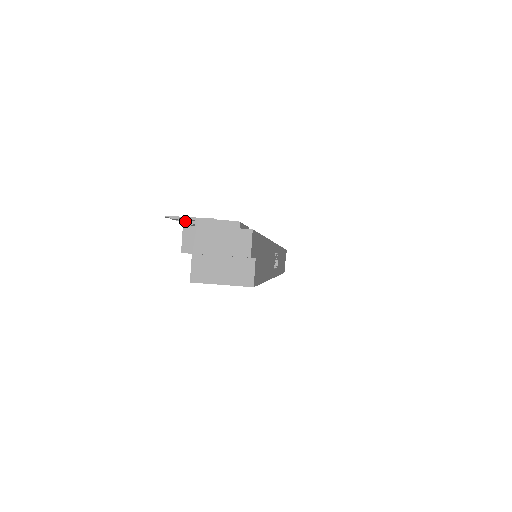
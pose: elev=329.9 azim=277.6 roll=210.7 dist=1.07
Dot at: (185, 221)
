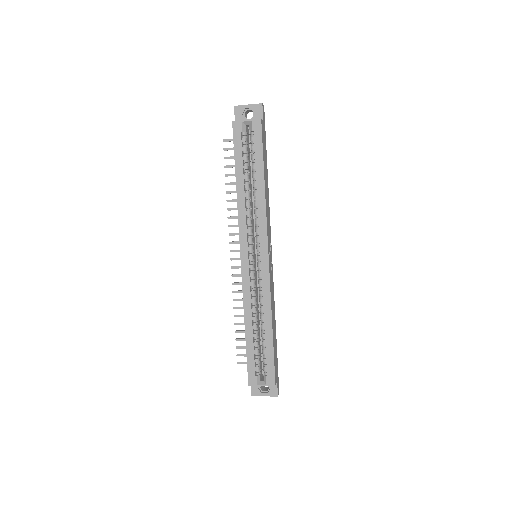
Dot at: (228, 158)
